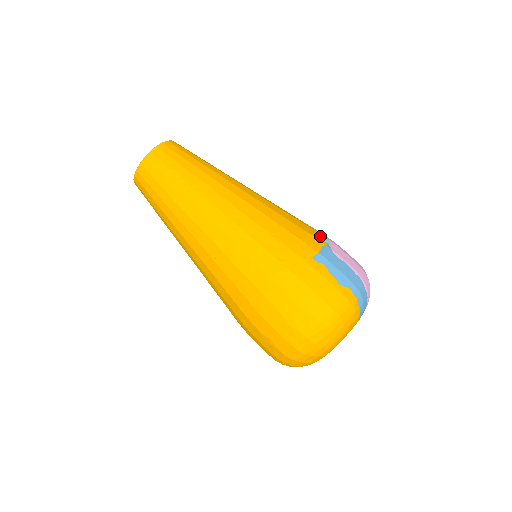
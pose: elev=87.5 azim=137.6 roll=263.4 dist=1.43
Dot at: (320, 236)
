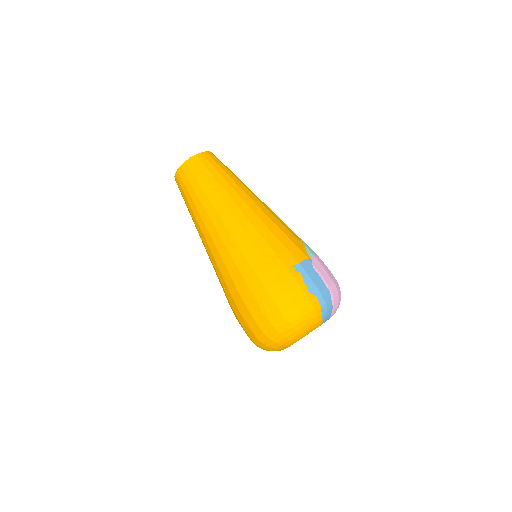
Dot at: (307, 251)
